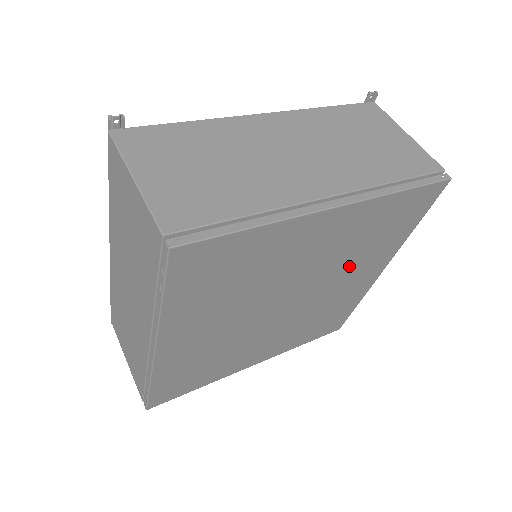
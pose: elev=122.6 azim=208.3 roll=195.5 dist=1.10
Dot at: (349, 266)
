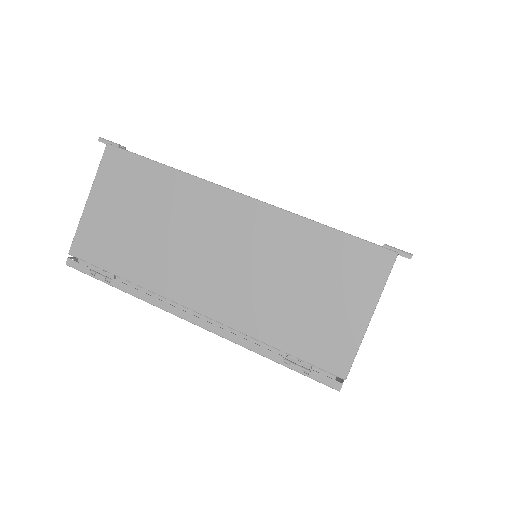
Dot at: occluded
